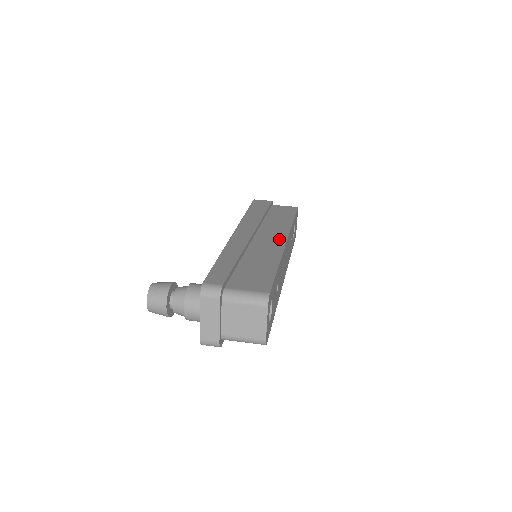
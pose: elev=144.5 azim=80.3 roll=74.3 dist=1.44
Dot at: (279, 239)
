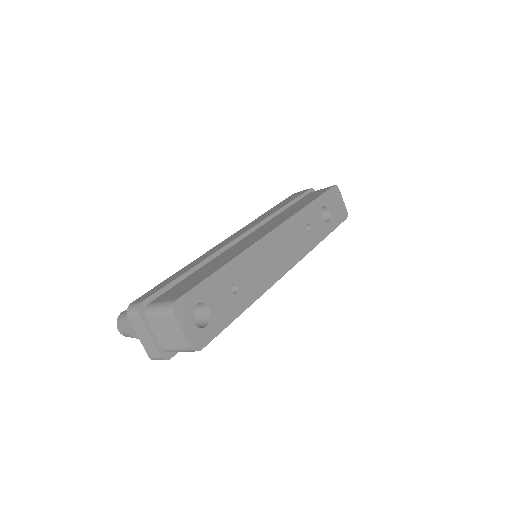
Dot at: (263, 233)
